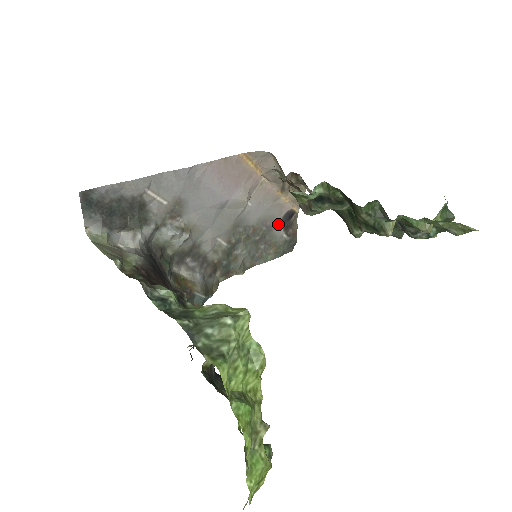
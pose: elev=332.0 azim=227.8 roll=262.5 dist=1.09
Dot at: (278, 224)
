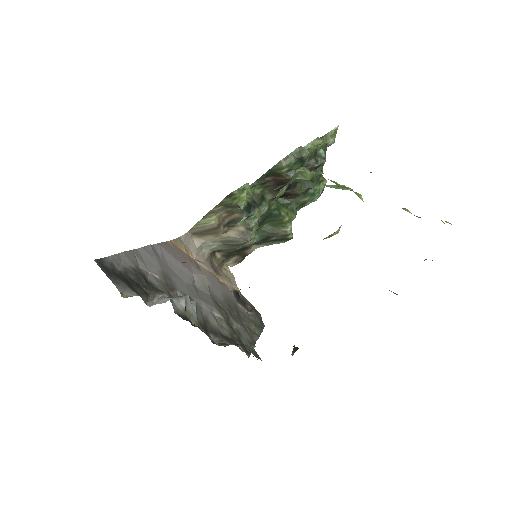
Dot at: (237, 304)
